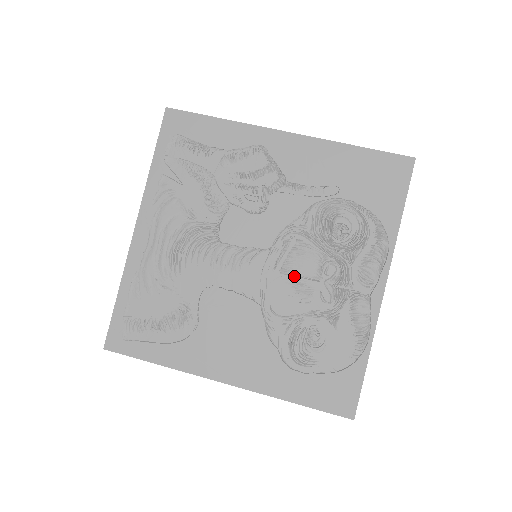
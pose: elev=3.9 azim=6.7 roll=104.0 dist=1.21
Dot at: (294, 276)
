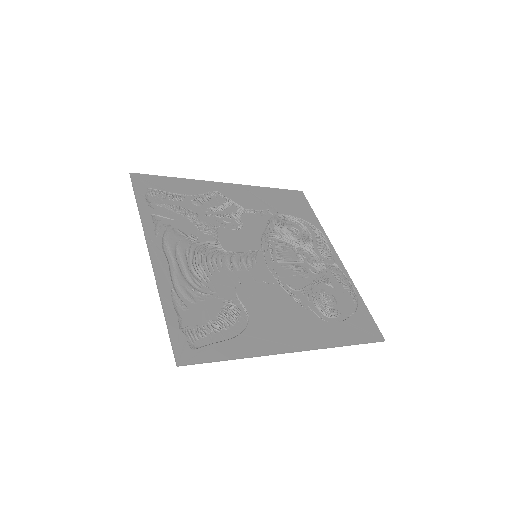
Dot at: (288, 263)
